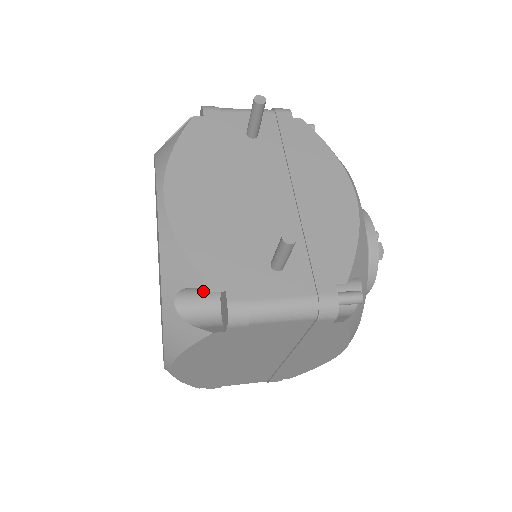
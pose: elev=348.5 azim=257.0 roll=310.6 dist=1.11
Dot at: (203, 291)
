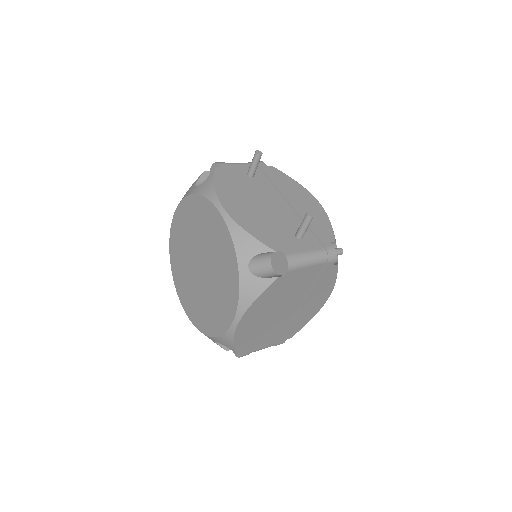
Dot at: (263, 258)
